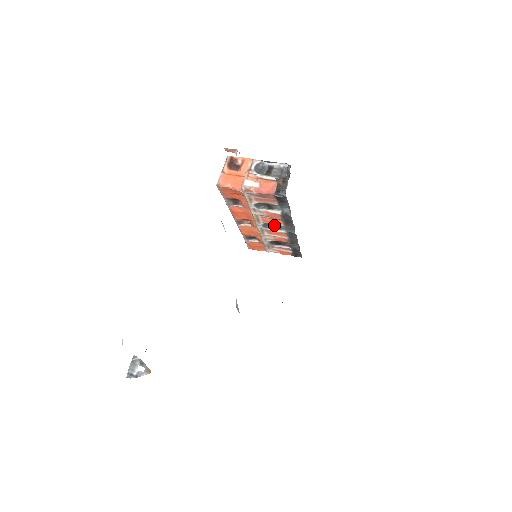
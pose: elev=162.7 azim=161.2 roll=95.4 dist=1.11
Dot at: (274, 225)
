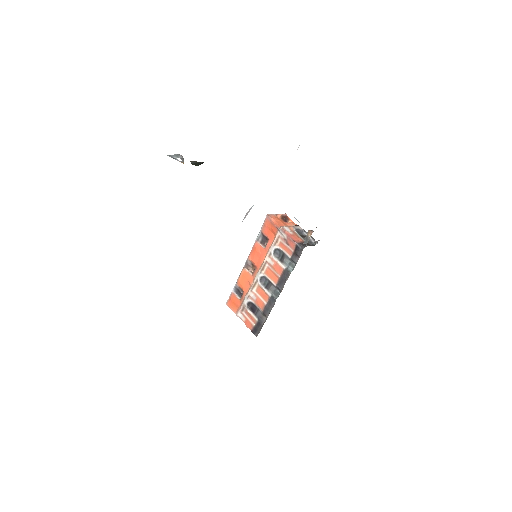
Dot at: (268, 283)
